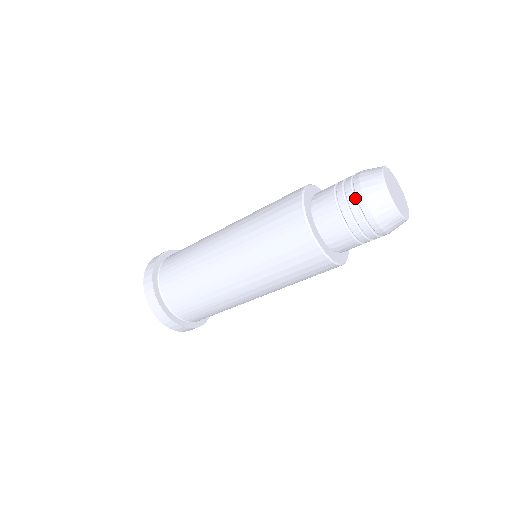
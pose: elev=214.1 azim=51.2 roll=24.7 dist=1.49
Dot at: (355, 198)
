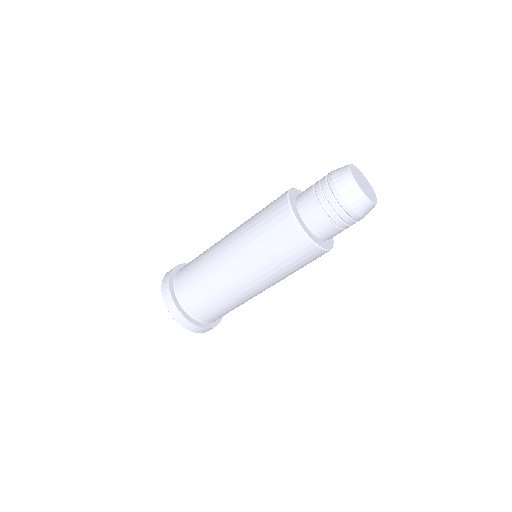
Dot at: (334, 198)
